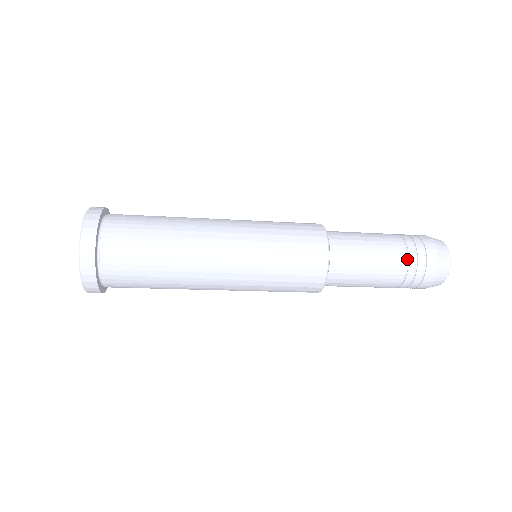
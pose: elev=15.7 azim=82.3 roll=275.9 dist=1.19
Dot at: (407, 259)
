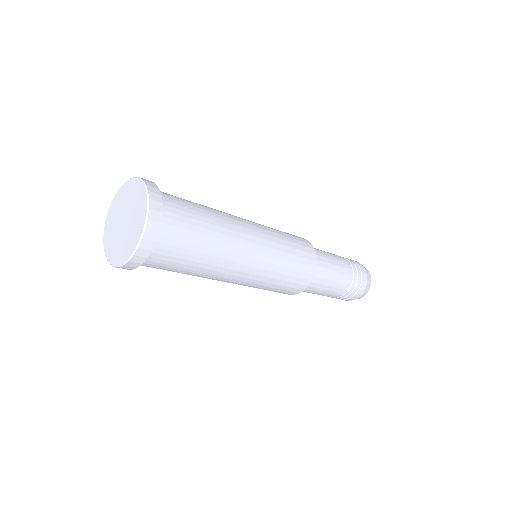
Dot at: (346, 292)
